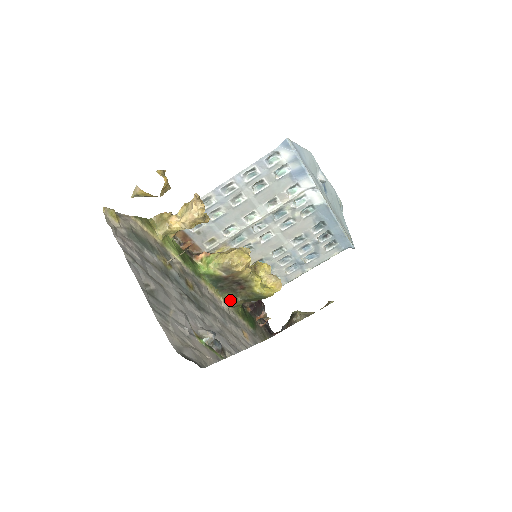
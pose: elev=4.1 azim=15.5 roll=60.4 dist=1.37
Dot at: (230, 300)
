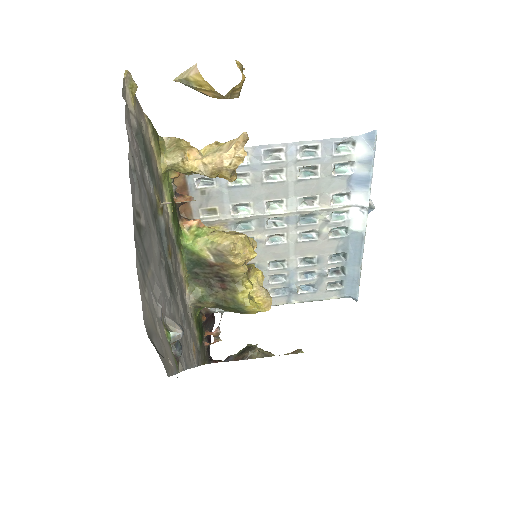
Dot at: (198, 296)
